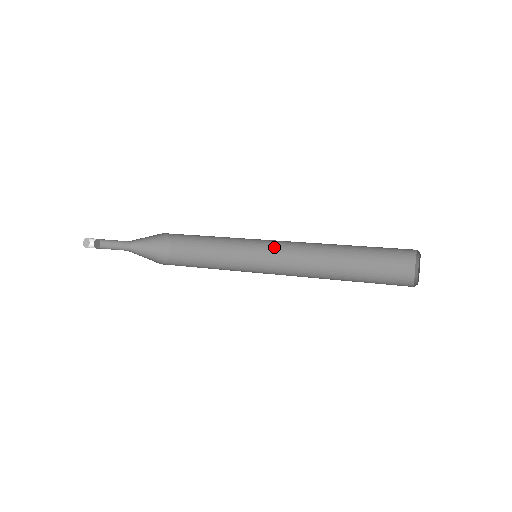
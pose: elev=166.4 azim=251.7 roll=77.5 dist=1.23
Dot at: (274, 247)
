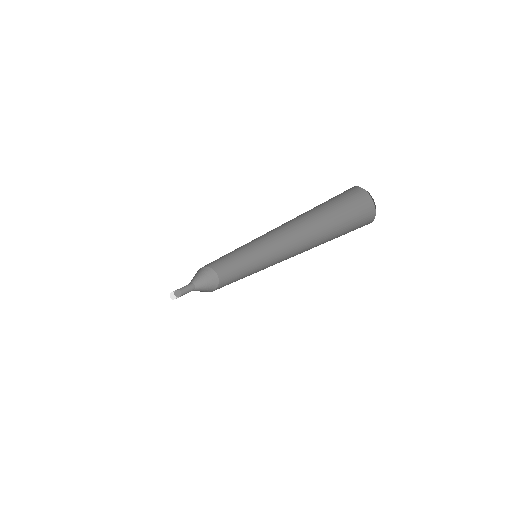
Dot at: (274, 248)
